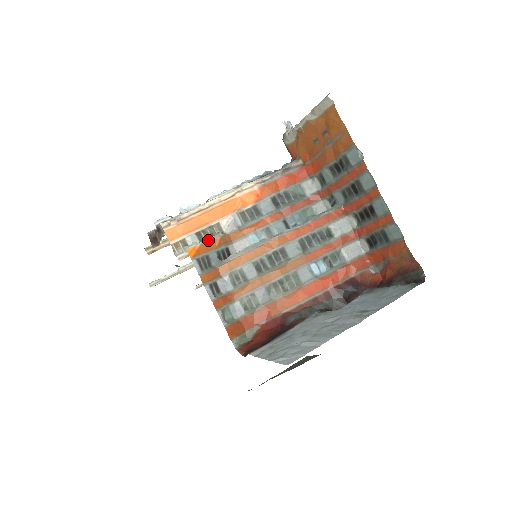
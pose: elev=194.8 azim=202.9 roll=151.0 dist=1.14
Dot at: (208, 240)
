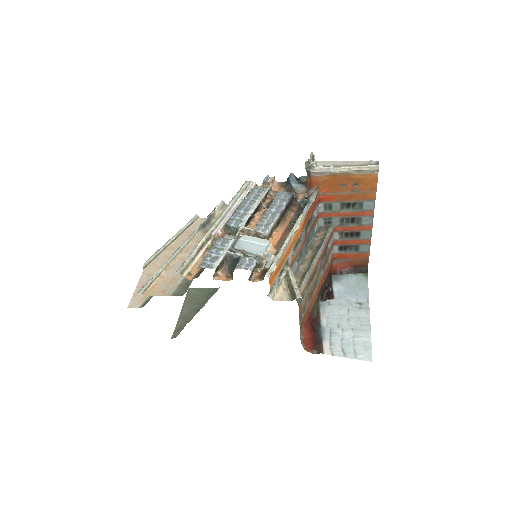
Dot at: occluded
